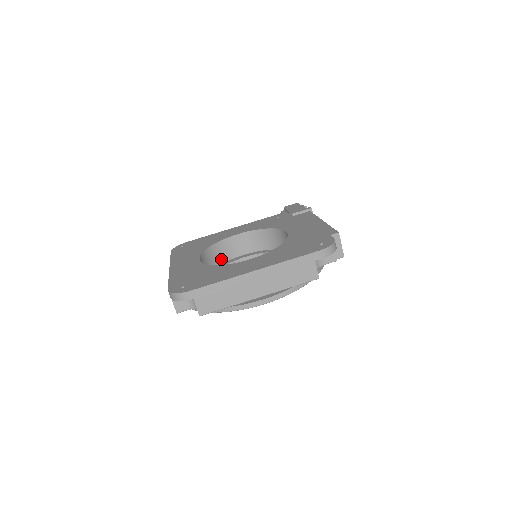
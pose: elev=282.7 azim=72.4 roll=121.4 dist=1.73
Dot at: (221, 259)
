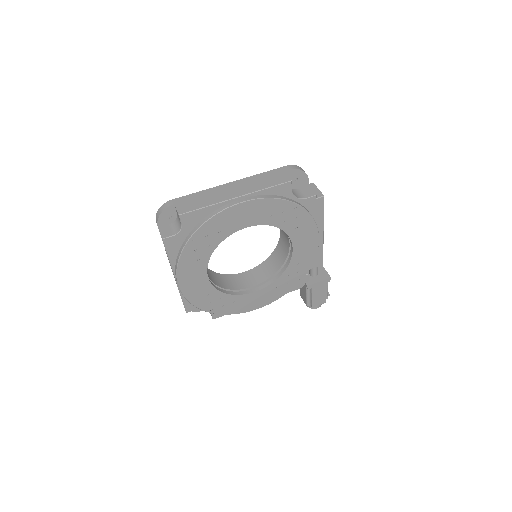
Dot at: (228, 286)
